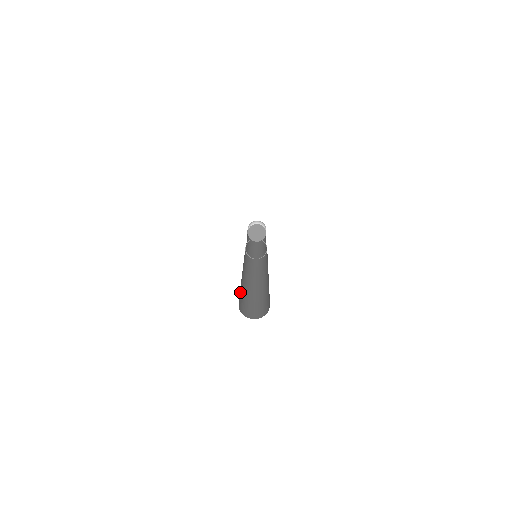
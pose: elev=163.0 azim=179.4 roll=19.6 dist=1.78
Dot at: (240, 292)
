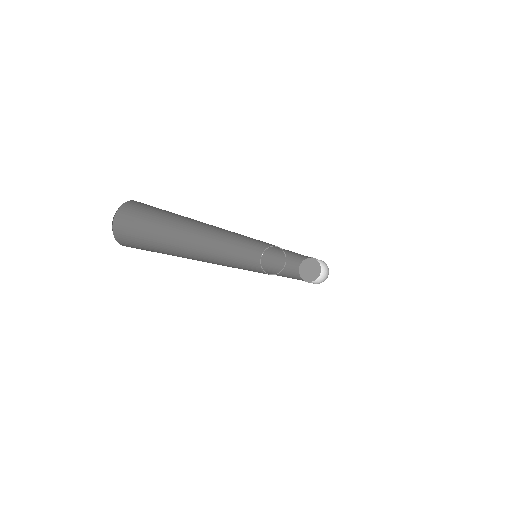
Dot at: (153, 241)
